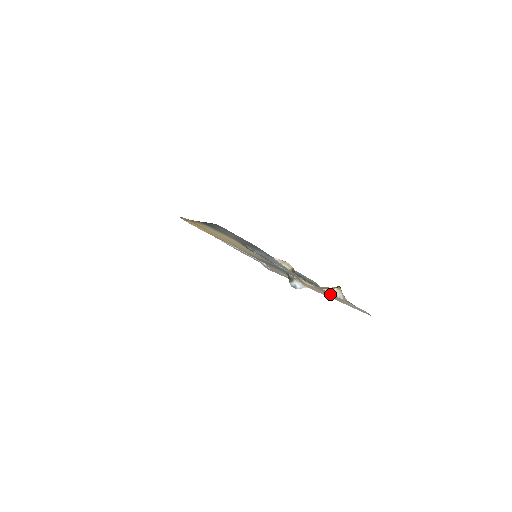
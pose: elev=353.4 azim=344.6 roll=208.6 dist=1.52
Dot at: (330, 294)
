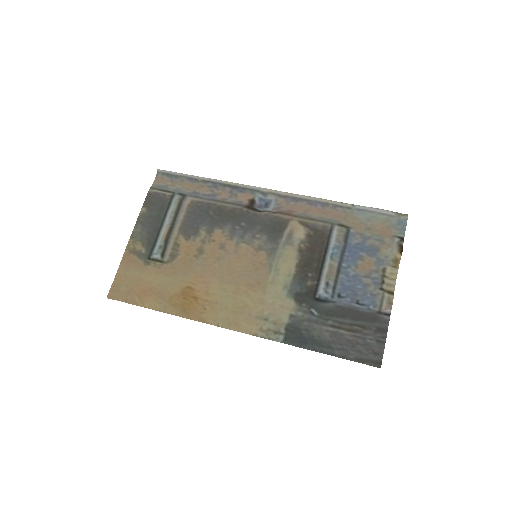
Dot at: (371, 237)
